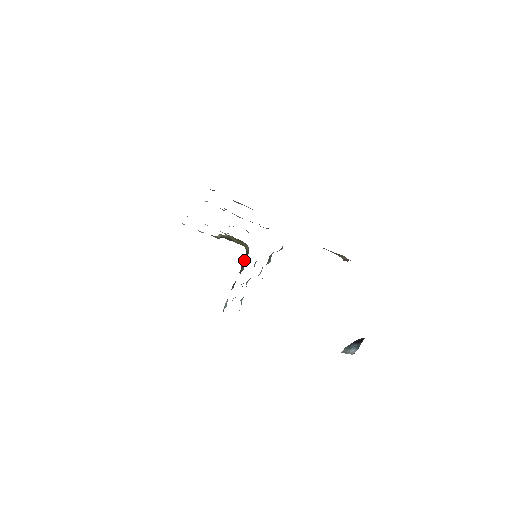
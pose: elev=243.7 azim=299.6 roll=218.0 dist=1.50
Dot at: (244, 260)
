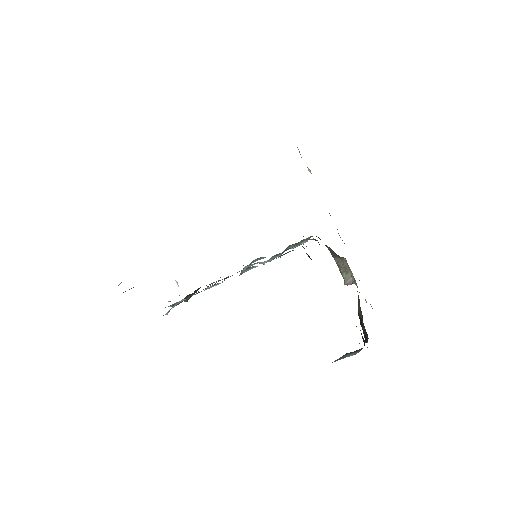
Dot at: (195, 291)
